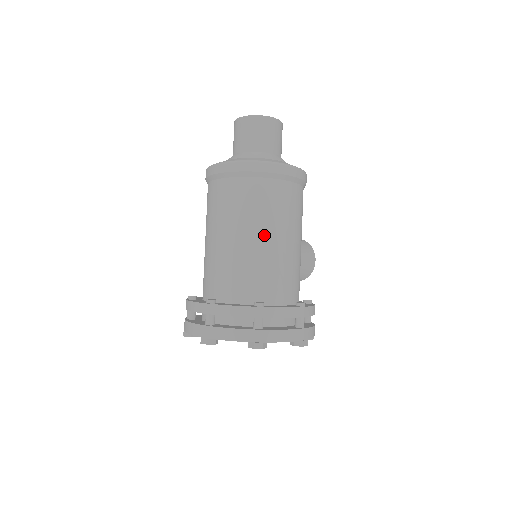
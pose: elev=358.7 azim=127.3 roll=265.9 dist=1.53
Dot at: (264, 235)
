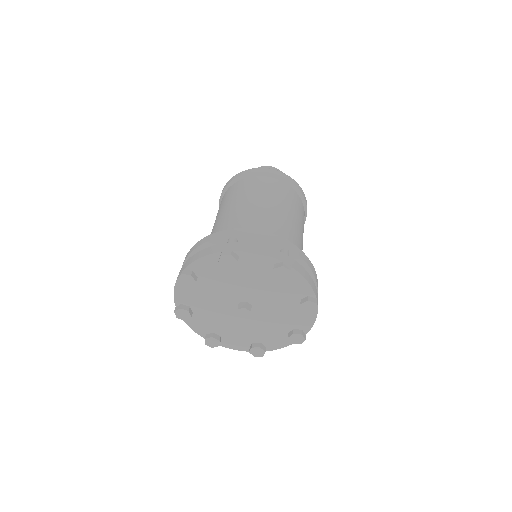
Dot at: (286, 213)
